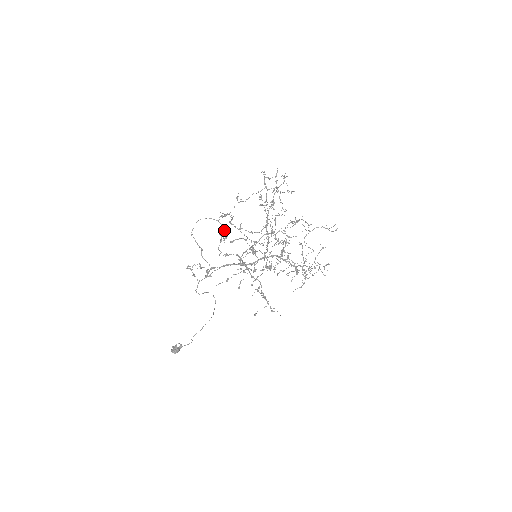
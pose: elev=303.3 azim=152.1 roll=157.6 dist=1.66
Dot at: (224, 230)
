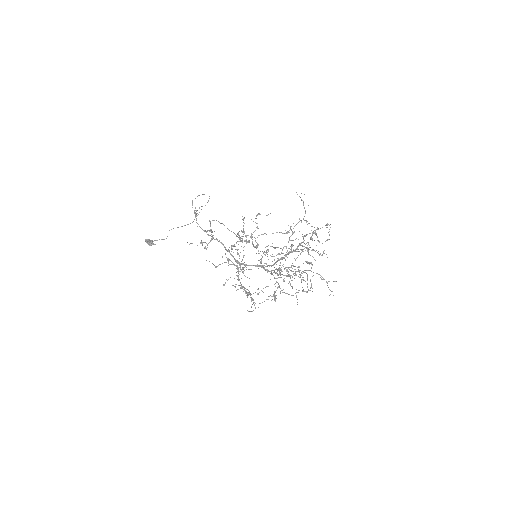
Dot at: occluded
